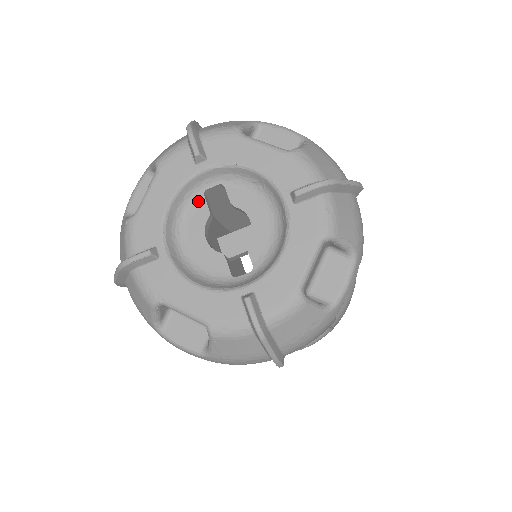
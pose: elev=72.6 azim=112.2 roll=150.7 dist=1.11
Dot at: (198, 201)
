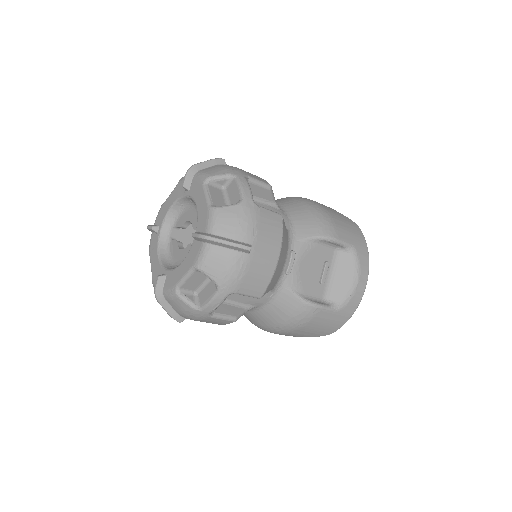
Dot at: (171, 244)
